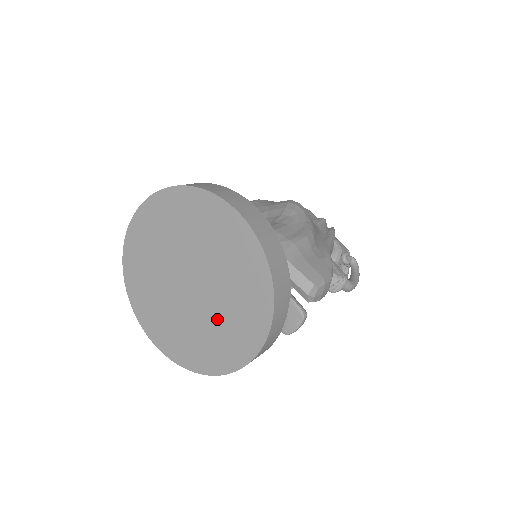
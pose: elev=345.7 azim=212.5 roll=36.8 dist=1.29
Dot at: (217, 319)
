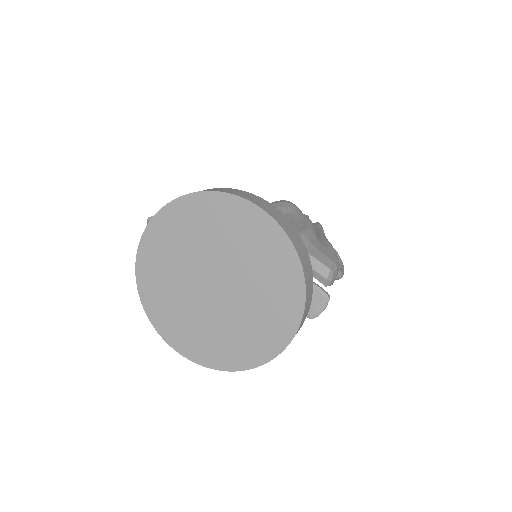
Dot at: (247, 314)
